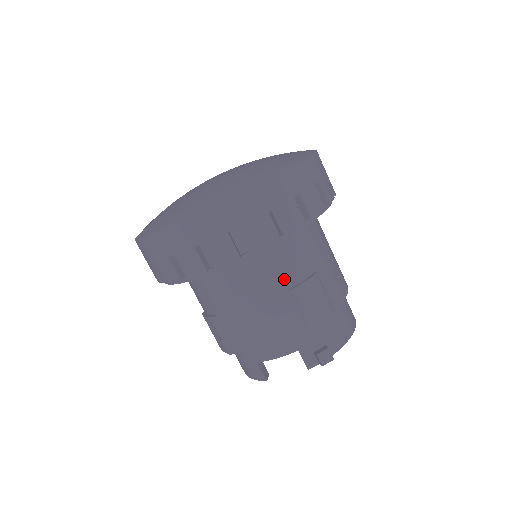
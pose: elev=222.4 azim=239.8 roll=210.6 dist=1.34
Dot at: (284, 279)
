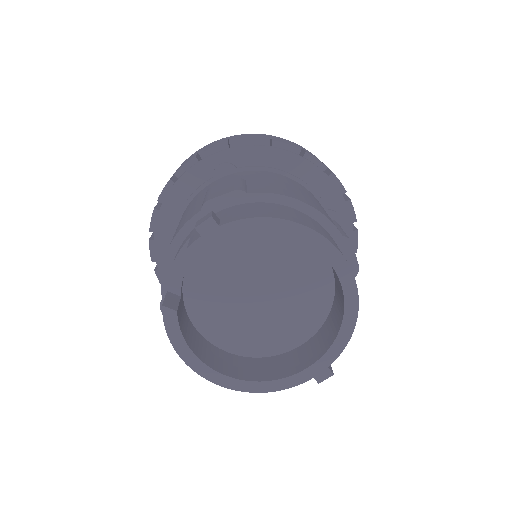
Dot at: occluded
